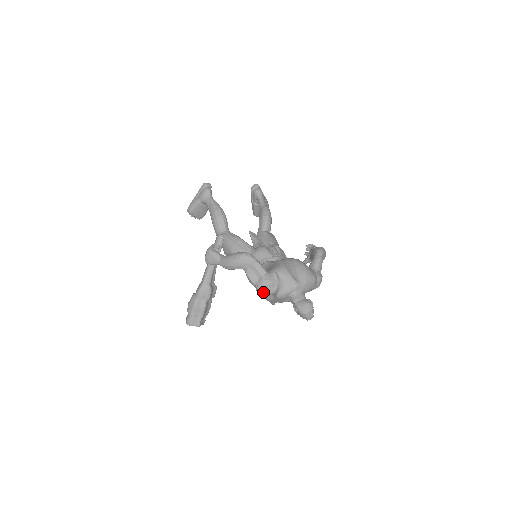
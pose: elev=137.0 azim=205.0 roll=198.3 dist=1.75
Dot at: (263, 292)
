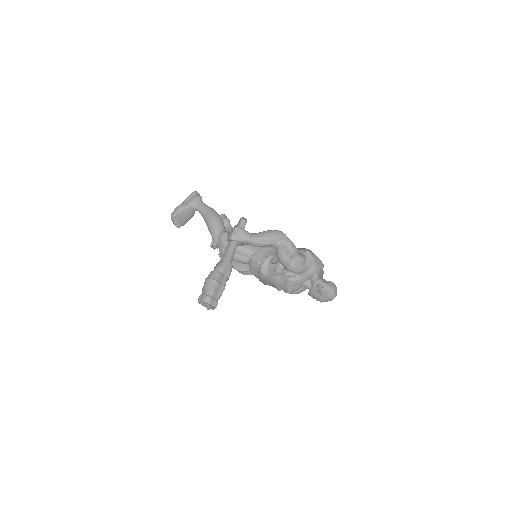
Dot at: (296, 267)
